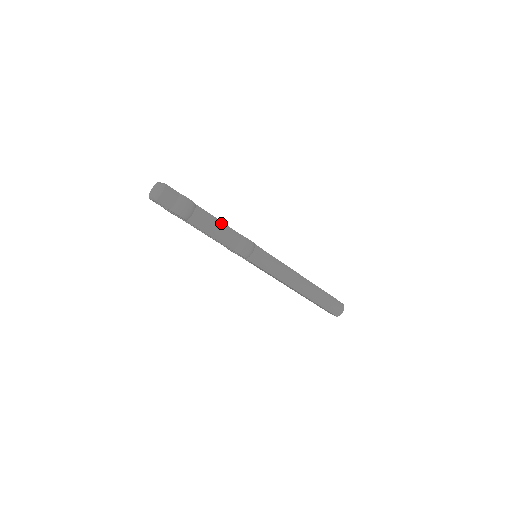
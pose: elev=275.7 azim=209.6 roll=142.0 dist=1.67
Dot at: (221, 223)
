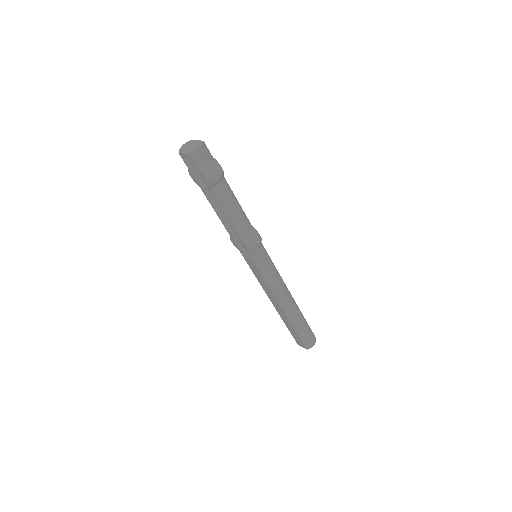
Dot at: (239, 206)
